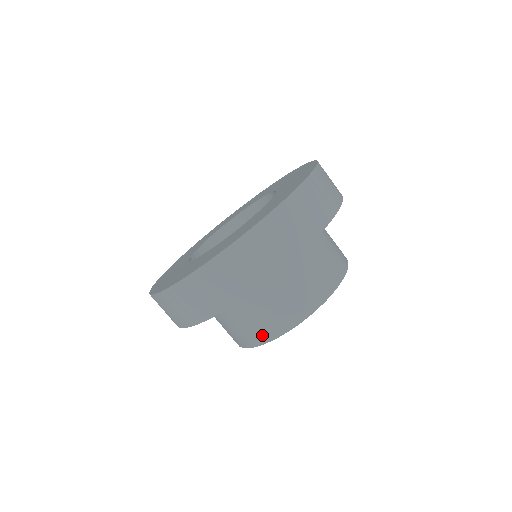
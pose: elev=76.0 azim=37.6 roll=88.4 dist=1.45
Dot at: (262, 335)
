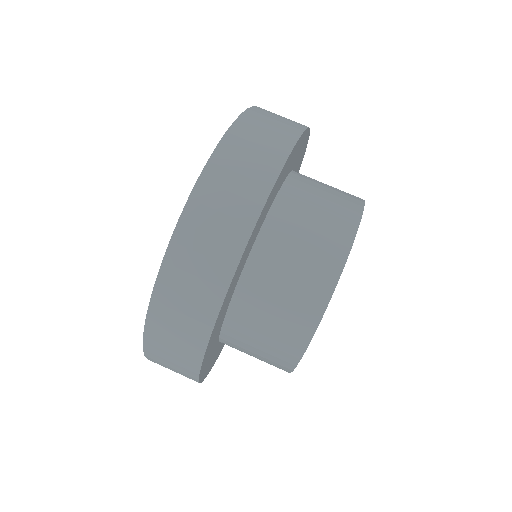
Dot at: (330, 261)
